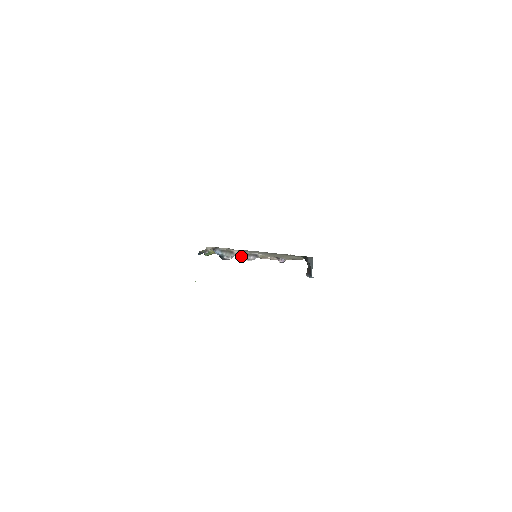
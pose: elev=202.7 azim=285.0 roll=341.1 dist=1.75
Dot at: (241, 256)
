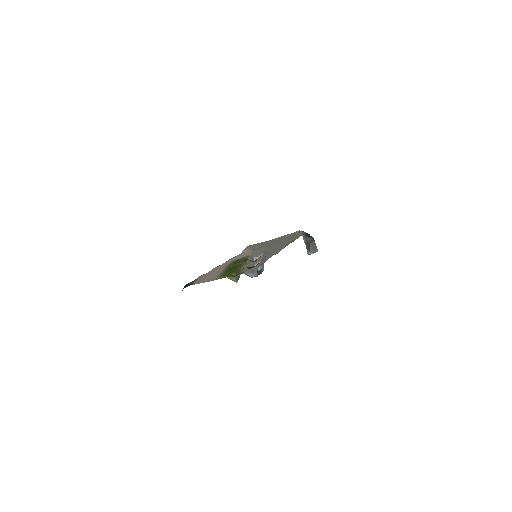
Dot at: occluded
